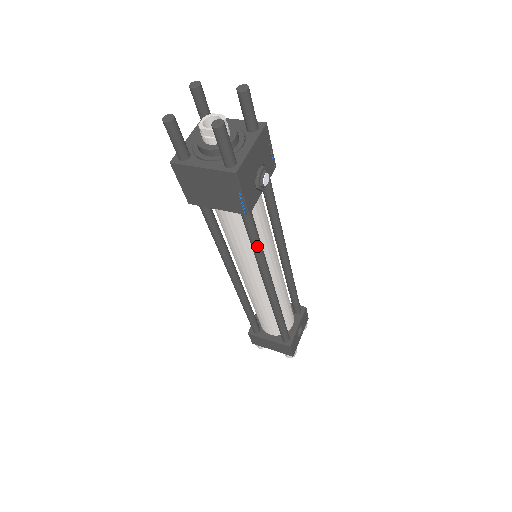
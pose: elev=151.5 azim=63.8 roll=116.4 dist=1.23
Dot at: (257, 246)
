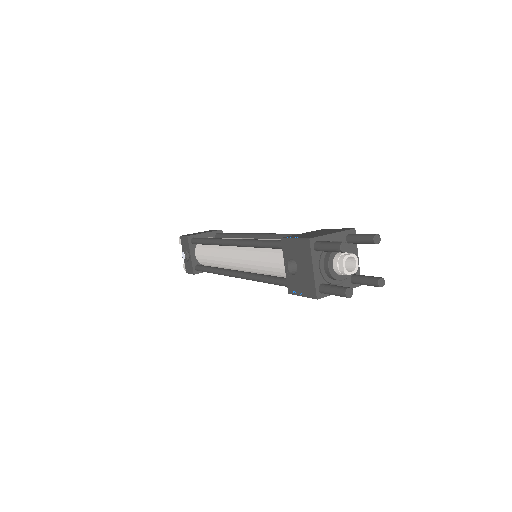
Dot at: occluded
